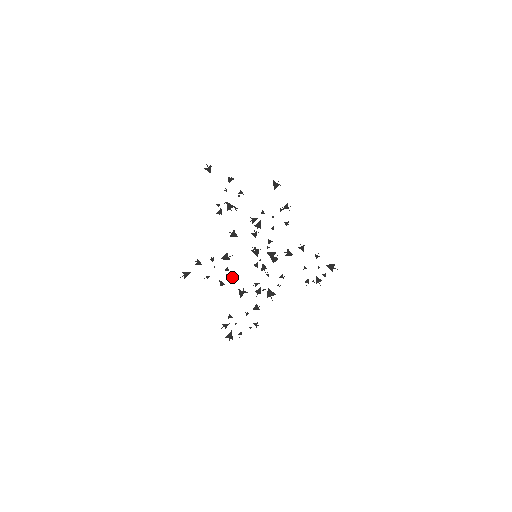
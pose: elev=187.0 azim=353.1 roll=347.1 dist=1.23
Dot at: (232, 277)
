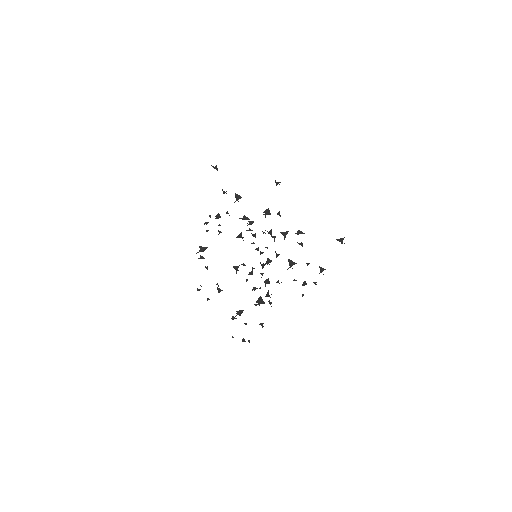
Dot at: (238, 270)
